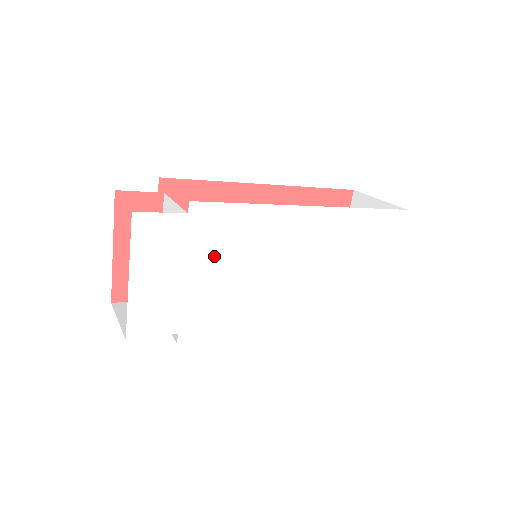
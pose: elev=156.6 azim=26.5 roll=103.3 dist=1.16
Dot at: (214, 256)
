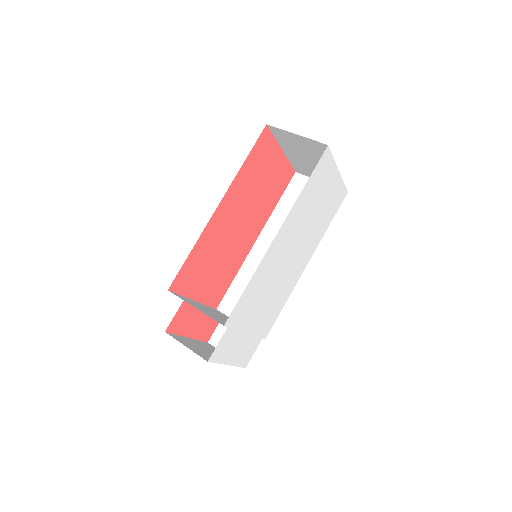
Dot at: (252, 312)
